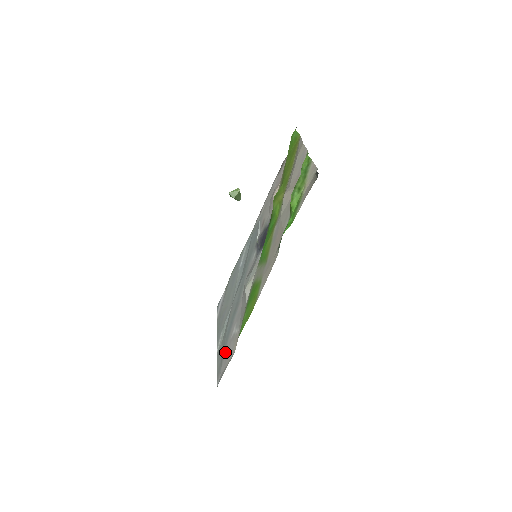
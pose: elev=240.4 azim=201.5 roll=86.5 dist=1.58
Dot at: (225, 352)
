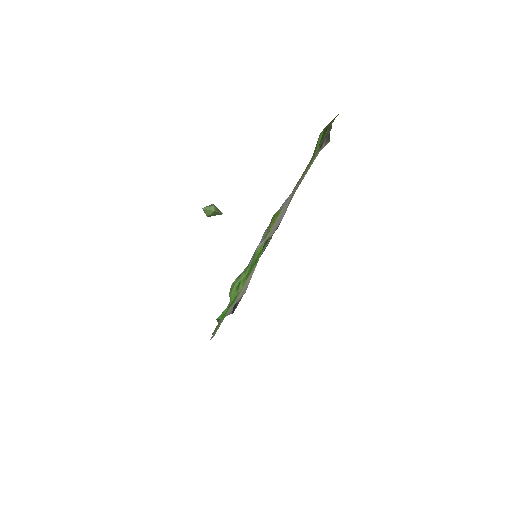
Dot at: occluded
